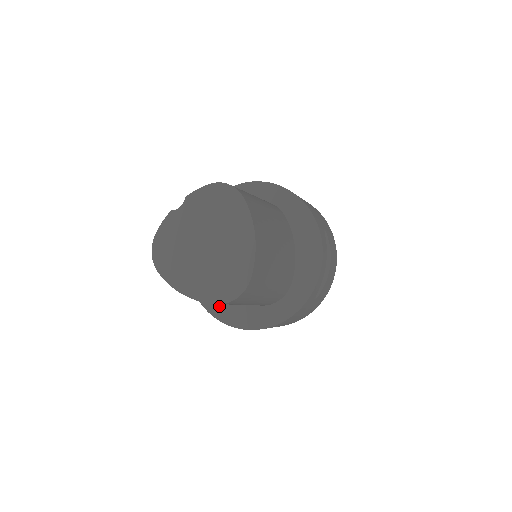
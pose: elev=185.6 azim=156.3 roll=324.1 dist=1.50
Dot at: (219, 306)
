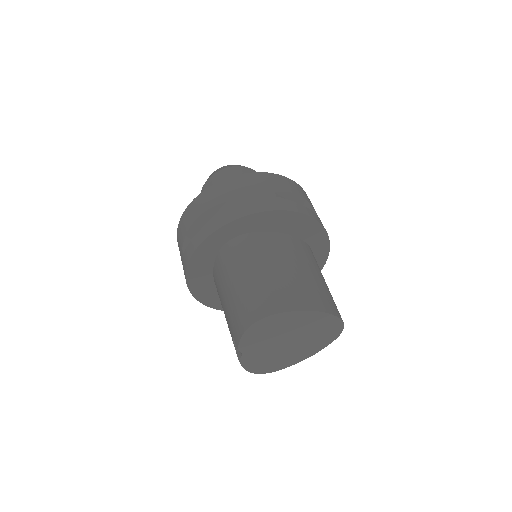
Dot at: occluded
